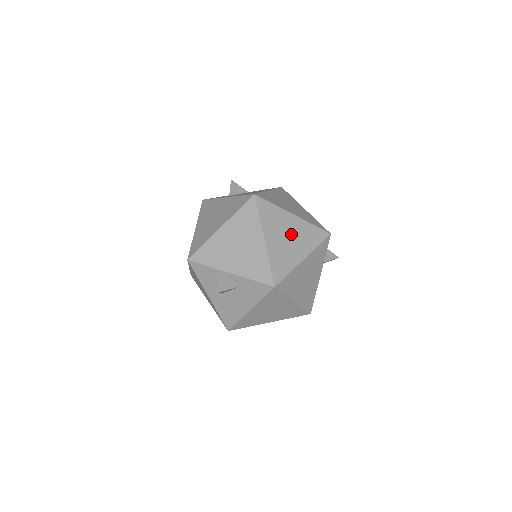
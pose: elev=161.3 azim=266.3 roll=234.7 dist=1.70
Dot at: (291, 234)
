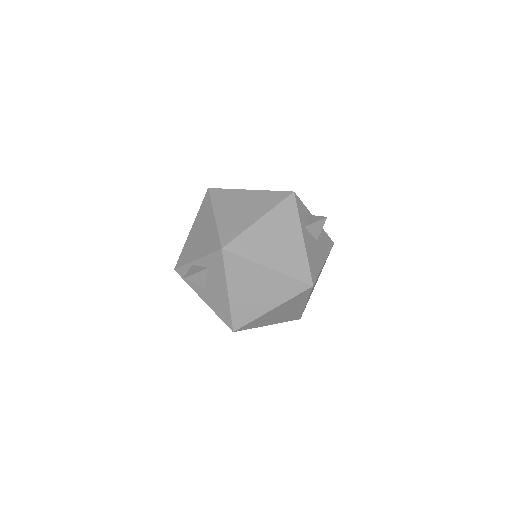
Dot at: (245, 204)
